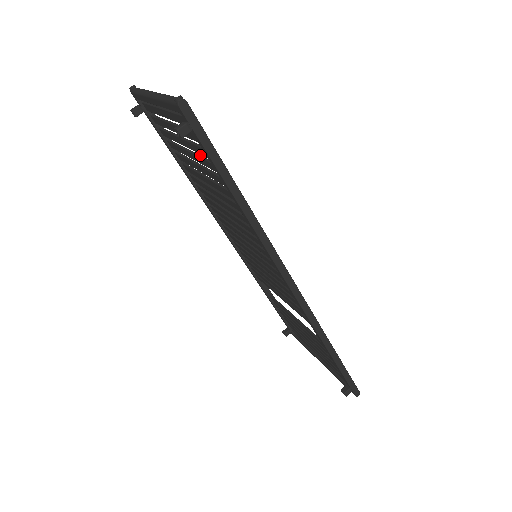
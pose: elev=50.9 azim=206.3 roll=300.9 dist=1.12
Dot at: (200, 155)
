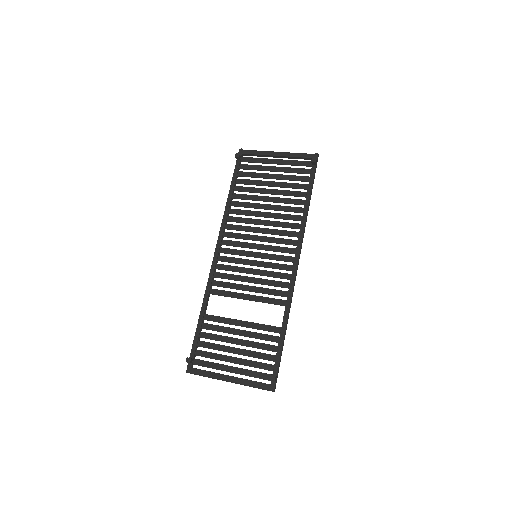
Dot at: (287, 183)
